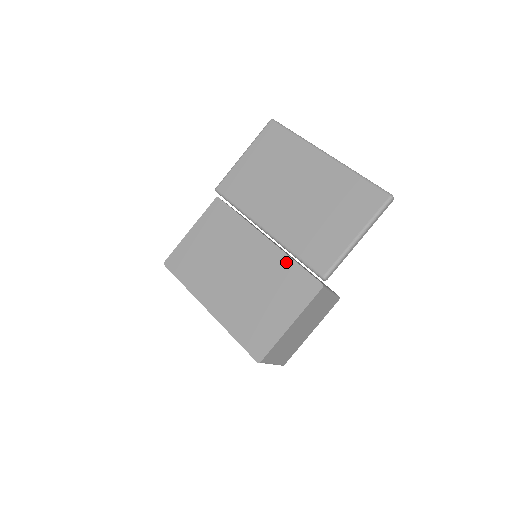
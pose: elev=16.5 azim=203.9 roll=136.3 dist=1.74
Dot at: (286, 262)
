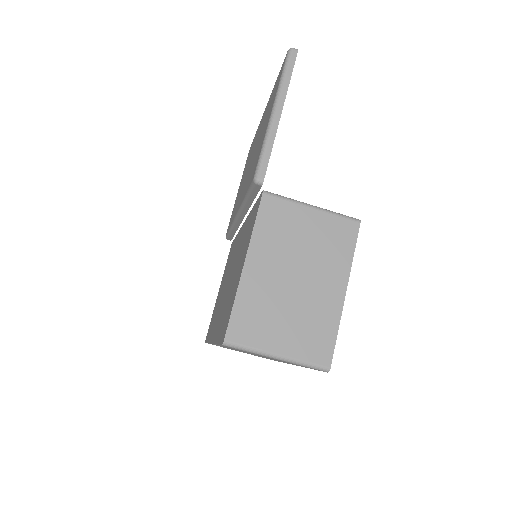
Dot at: (249, 218)
